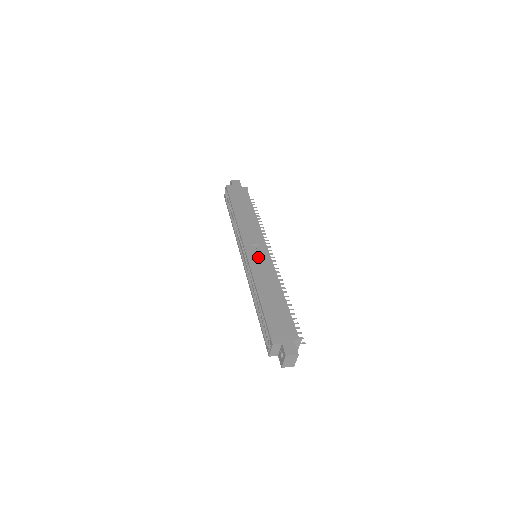
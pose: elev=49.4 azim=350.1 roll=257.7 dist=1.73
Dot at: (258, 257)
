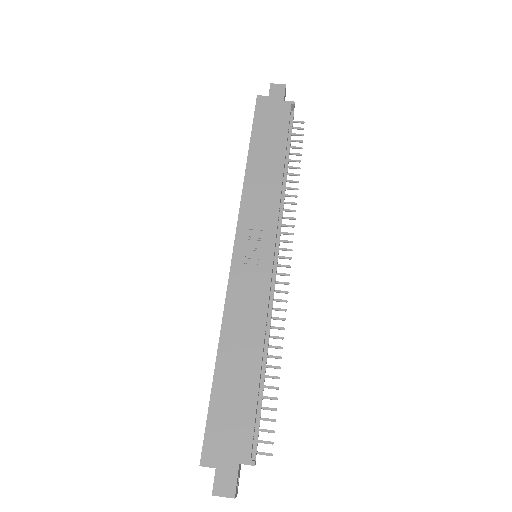
Dot at: (250, 267)
